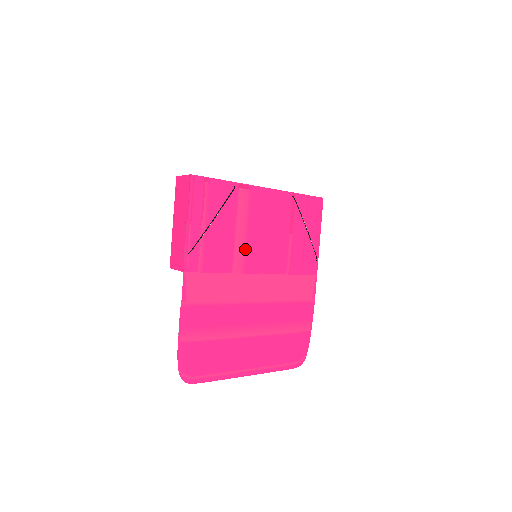
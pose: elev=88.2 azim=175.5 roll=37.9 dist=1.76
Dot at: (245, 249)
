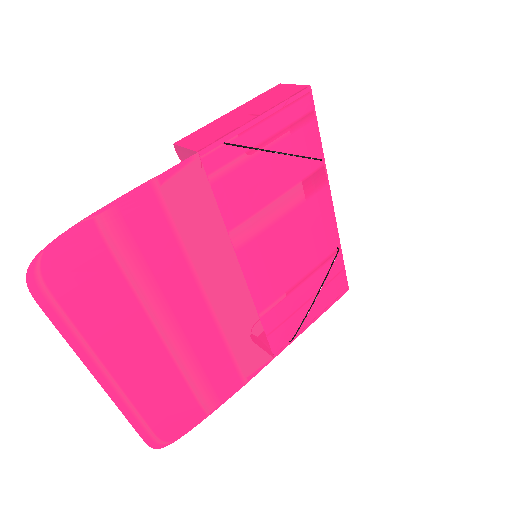
Dot at: (263, 229)
